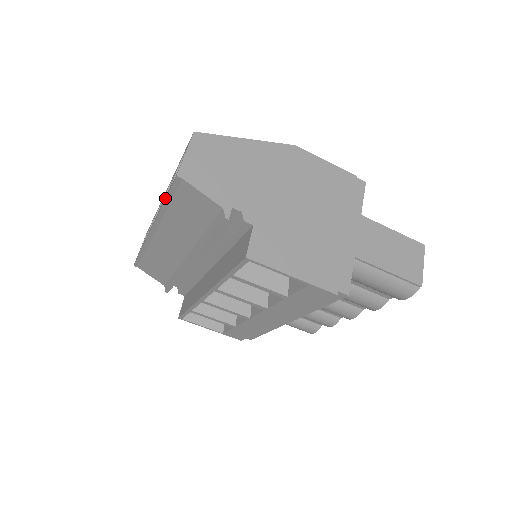
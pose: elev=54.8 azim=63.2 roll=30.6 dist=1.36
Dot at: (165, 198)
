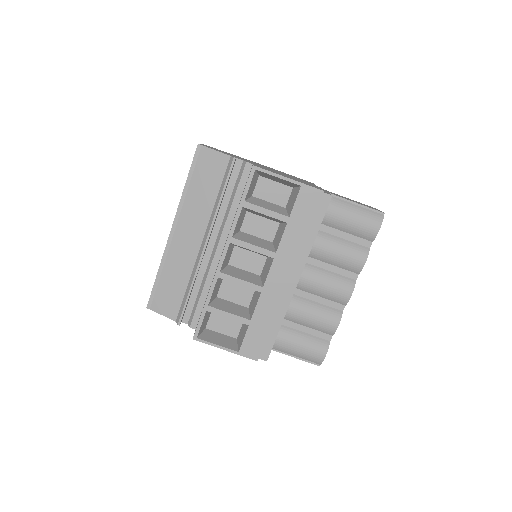
Dot at: (187, 178)
